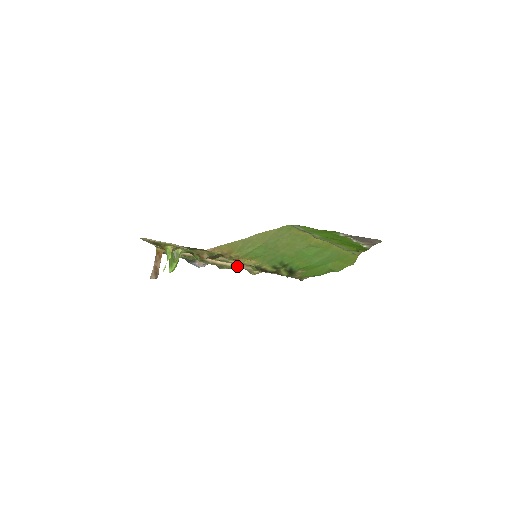
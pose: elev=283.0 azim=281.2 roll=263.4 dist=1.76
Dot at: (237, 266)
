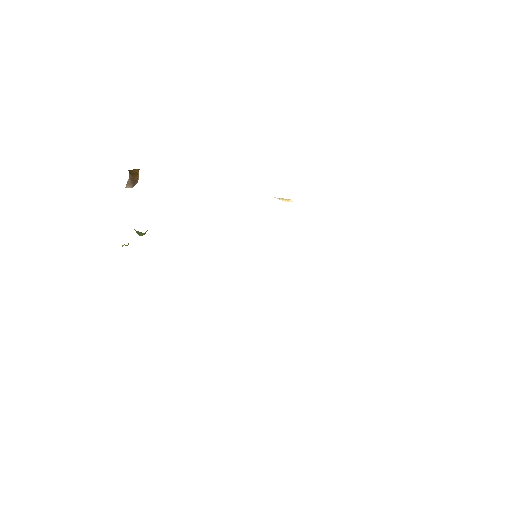
Dot at: occluded
